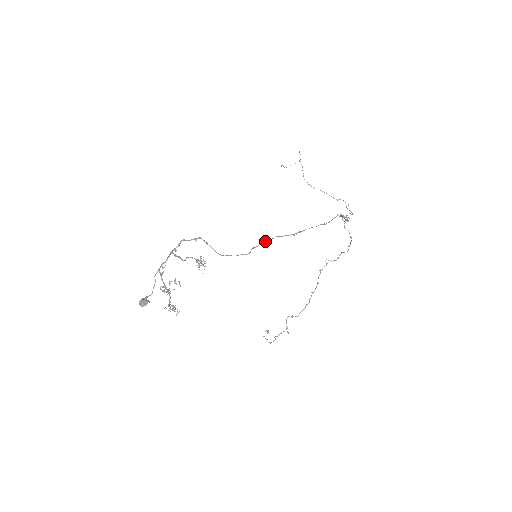
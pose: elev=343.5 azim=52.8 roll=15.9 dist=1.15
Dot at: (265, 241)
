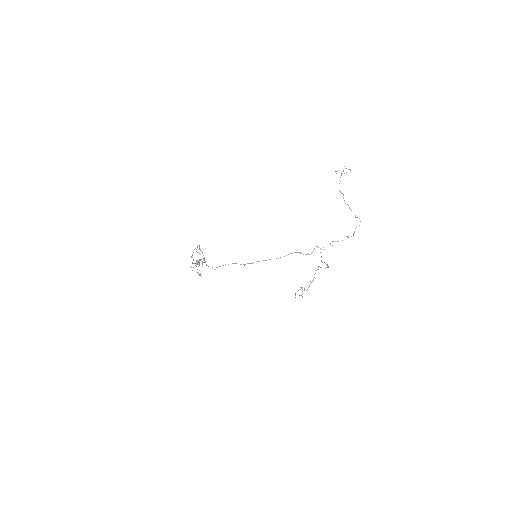
Dot at: occluded
